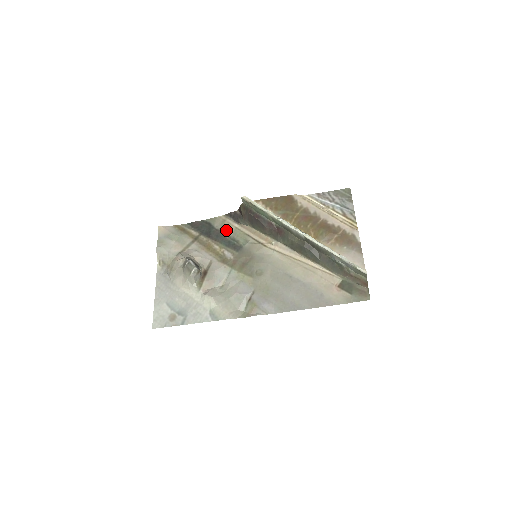
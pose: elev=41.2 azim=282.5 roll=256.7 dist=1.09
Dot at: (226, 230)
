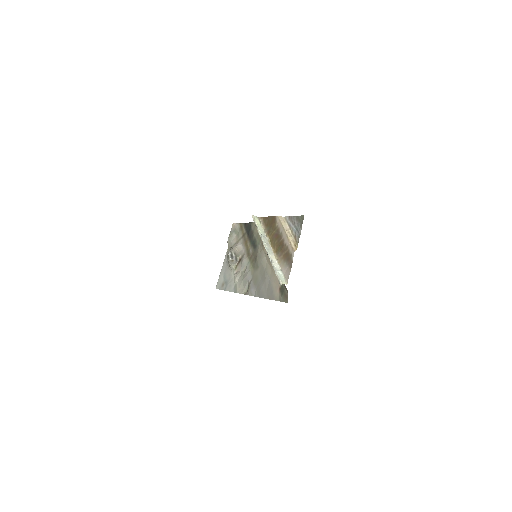
Dot at: (254, 233)
